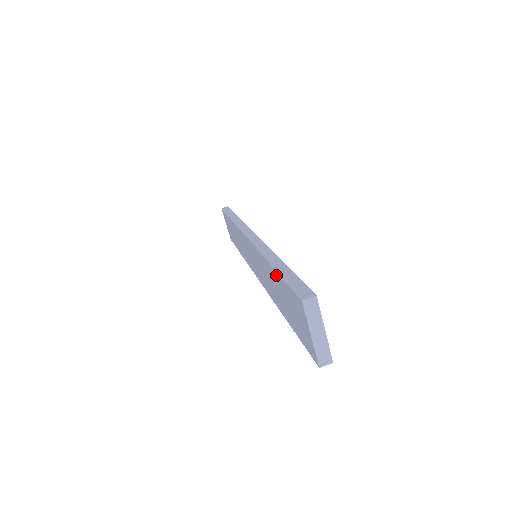
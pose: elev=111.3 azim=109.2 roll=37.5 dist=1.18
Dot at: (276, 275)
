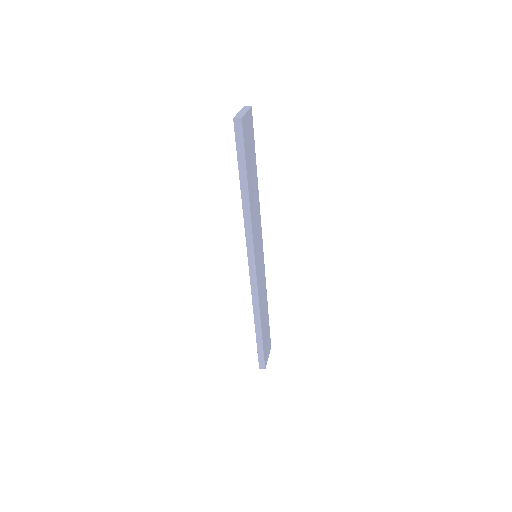
Dot at: occluded
